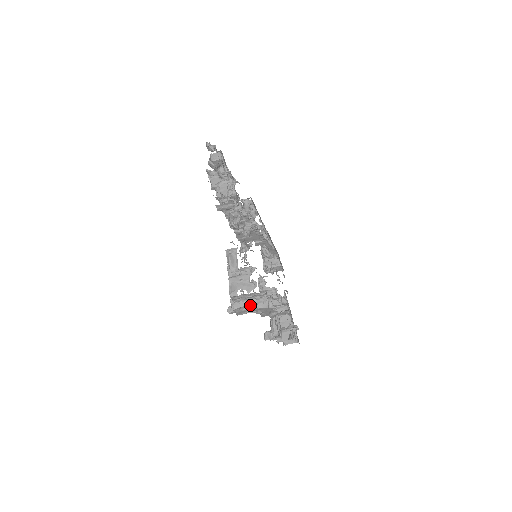
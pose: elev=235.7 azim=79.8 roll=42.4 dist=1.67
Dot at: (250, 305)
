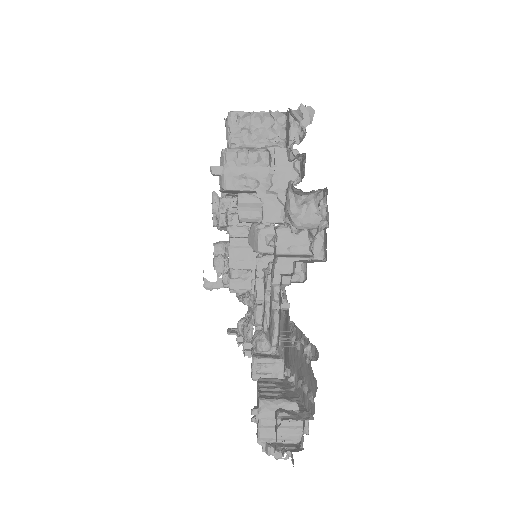
Dot at: (255, 149)
